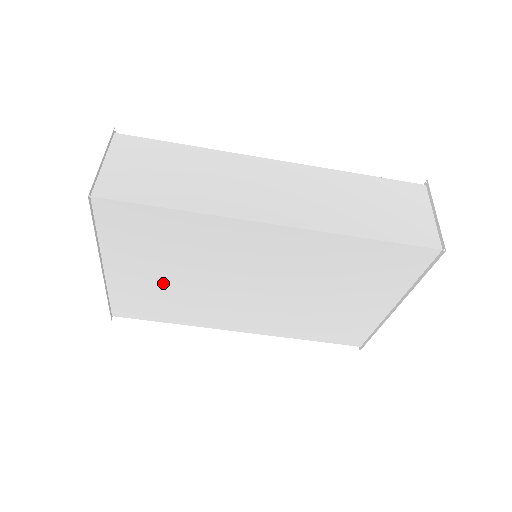
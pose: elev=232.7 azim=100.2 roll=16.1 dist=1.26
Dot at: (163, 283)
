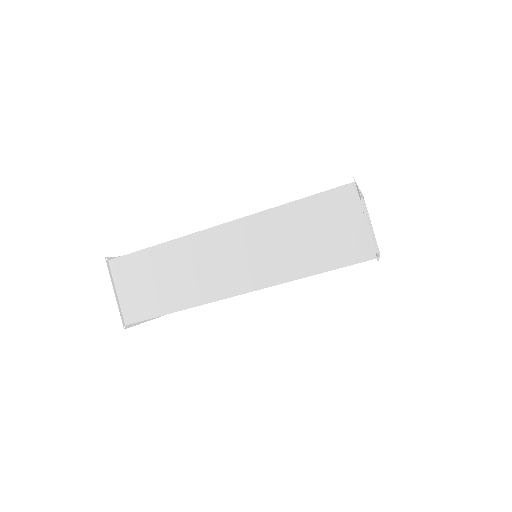
Dot at: occluded
